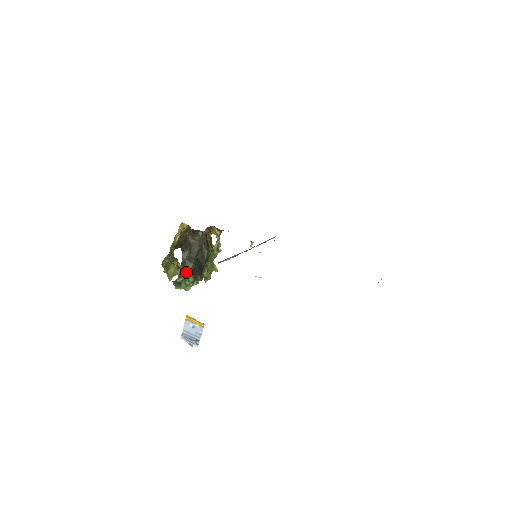
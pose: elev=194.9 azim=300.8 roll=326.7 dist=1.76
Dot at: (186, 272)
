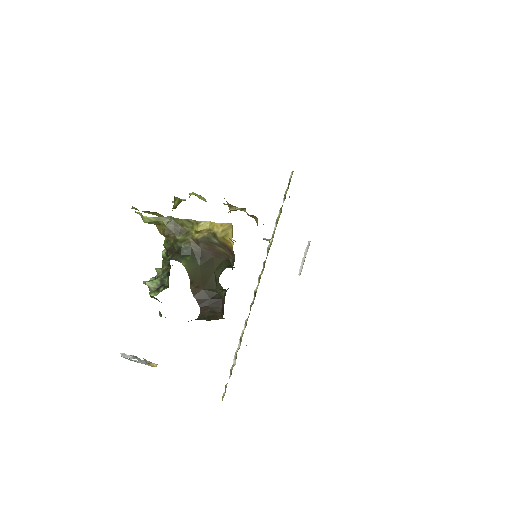
Dot at: occluded
